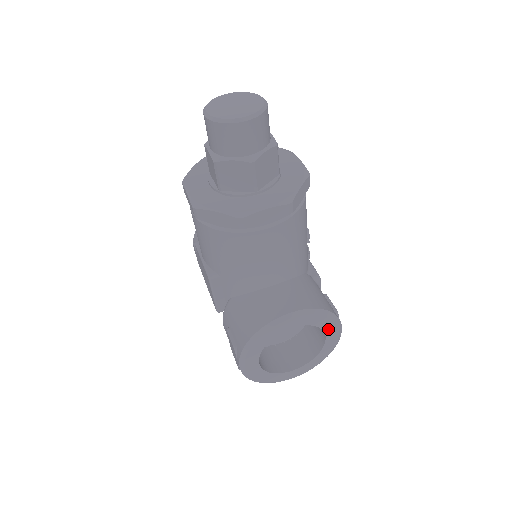
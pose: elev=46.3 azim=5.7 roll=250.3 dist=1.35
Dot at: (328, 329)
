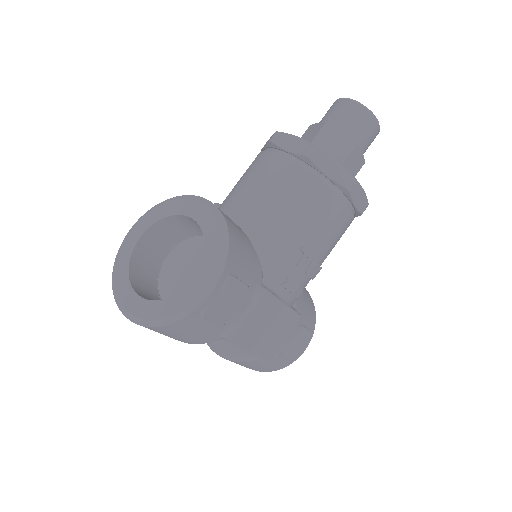
Dot at: (206, 265)
